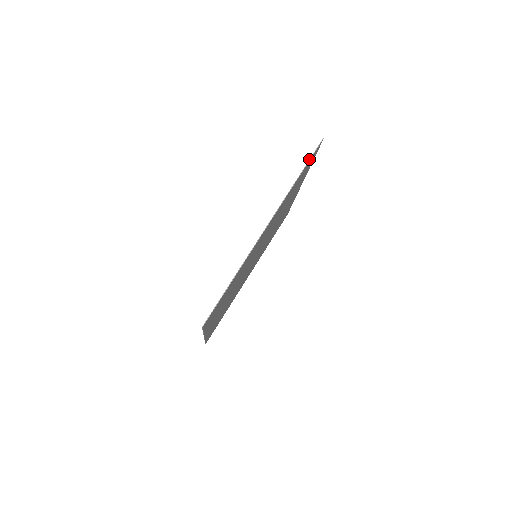
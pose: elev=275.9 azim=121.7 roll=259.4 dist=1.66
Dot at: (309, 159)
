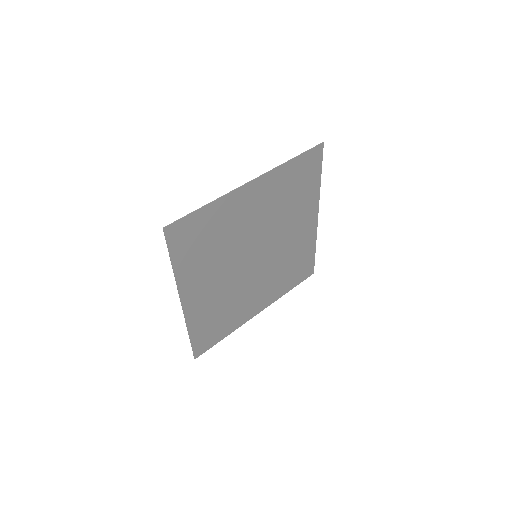
Dot at: (306, 151)
